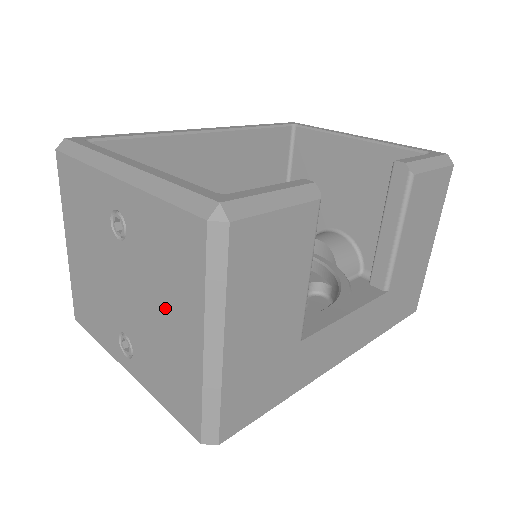
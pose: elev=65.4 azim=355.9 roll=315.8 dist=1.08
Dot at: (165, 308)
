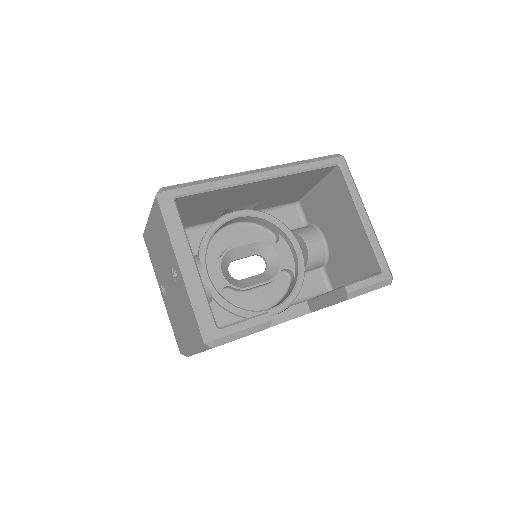
Dot at: (182, 320)
